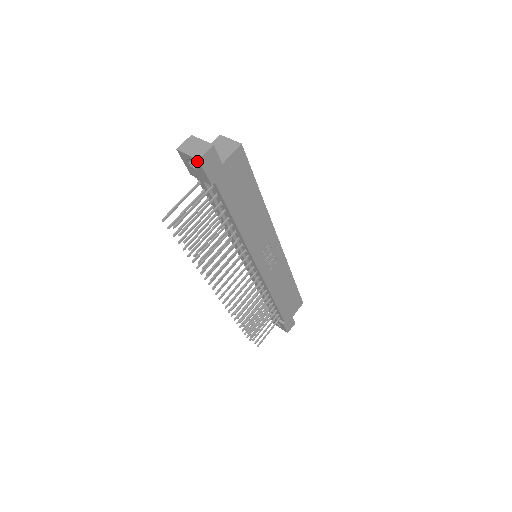
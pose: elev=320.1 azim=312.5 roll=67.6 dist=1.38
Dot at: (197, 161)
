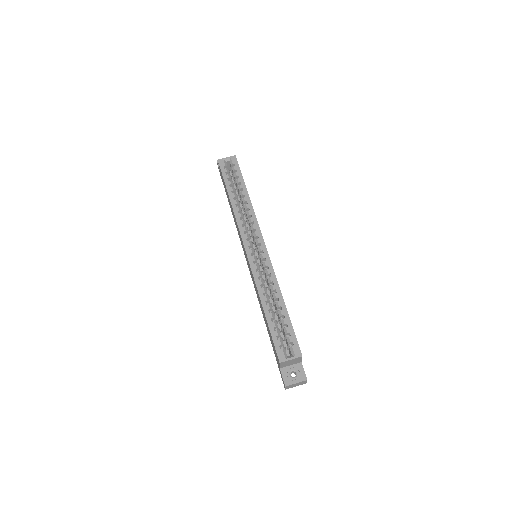
Dot at: occluded
